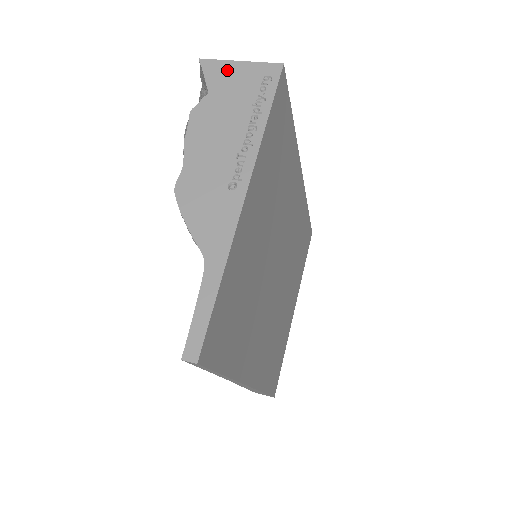
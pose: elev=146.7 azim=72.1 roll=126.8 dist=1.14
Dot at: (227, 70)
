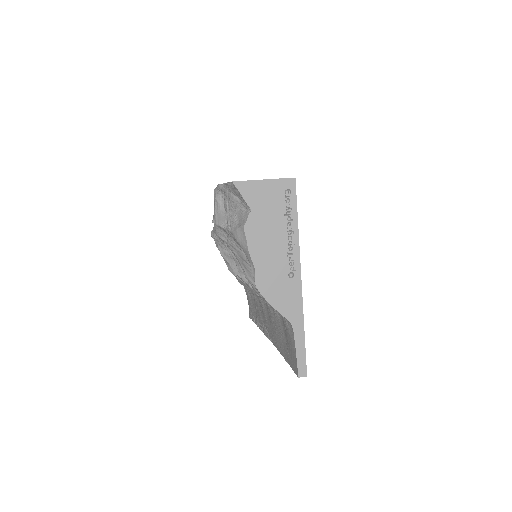
Dot at: (257, 189)
